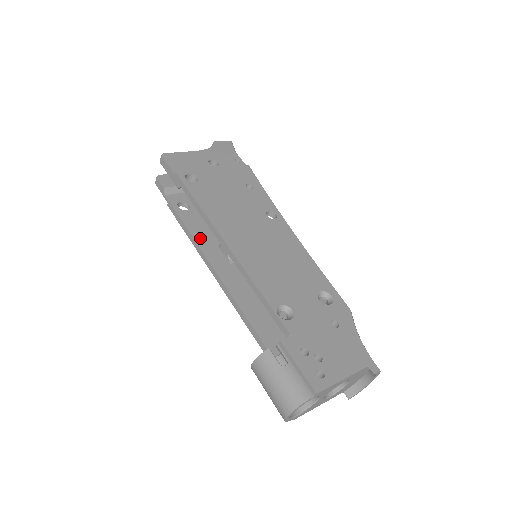
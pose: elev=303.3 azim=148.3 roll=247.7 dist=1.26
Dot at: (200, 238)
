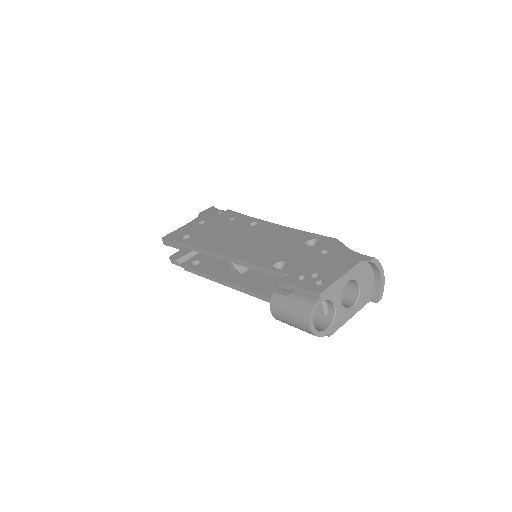
Dot at: (213, 273)
